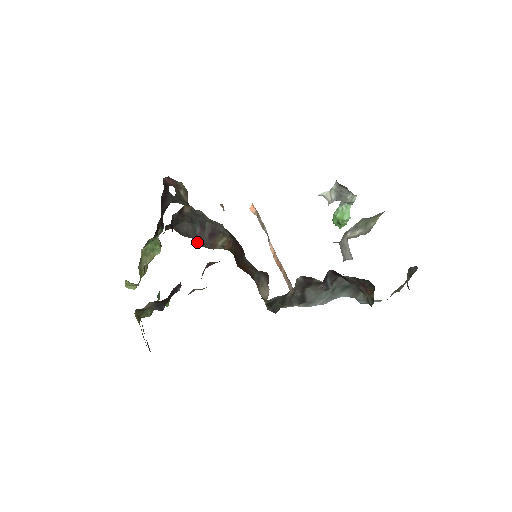
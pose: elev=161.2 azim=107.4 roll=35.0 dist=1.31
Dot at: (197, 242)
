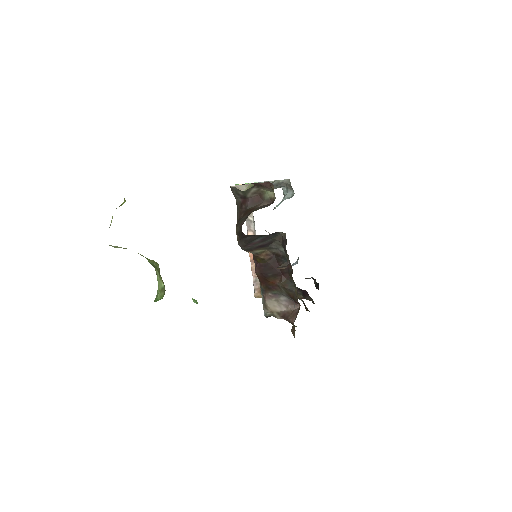
Dot at: (245, 246)
